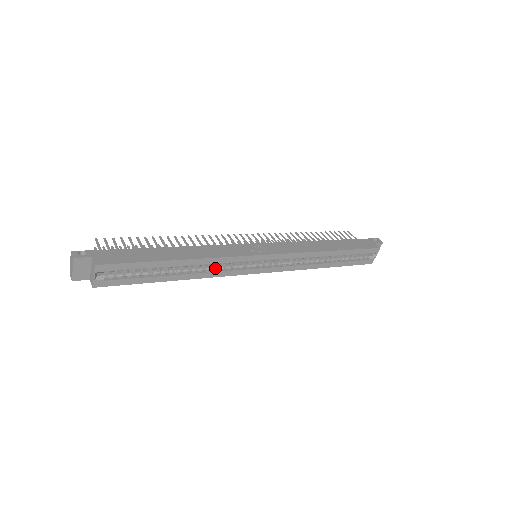
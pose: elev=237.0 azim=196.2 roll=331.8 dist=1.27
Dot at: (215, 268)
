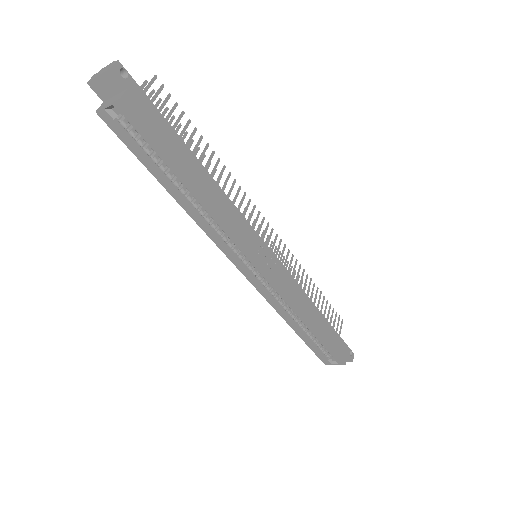
Dot at: (213, 226)
